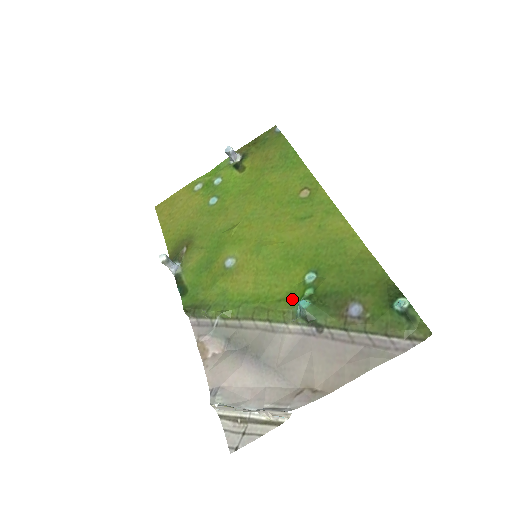
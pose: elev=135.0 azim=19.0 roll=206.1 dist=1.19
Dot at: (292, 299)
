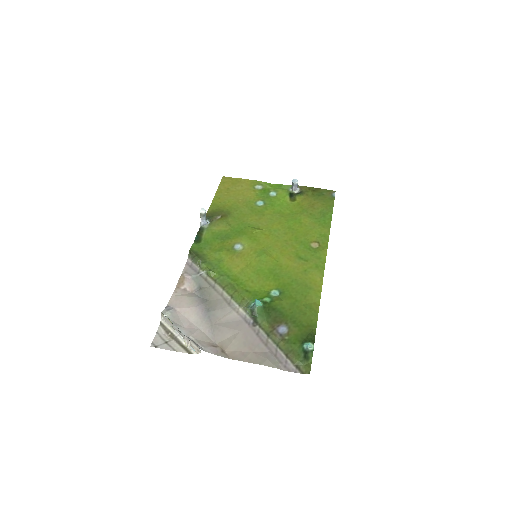
Dot at: (254, 296)
